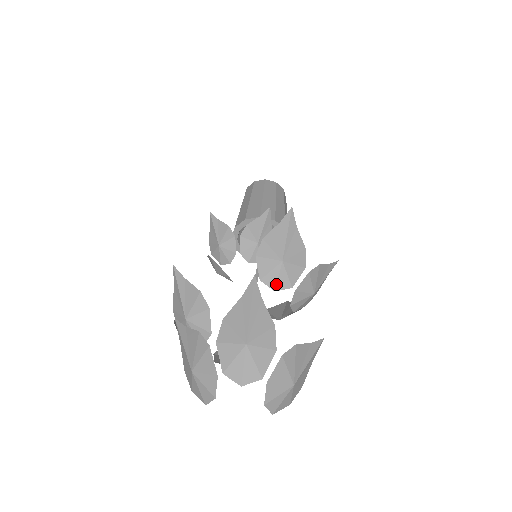
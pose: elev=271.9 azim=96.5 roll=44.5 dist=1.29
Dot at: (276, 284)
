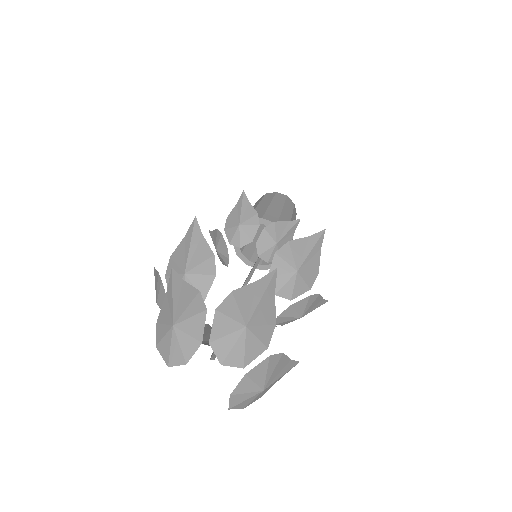
Dot at: (280, 289)
